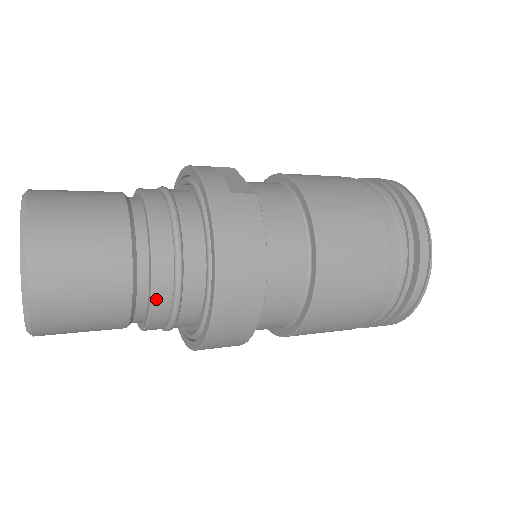
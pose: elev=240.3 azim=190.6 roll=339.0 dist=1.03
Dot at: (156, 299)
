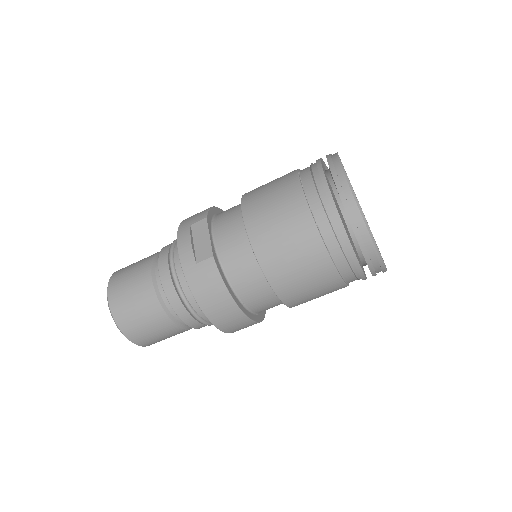
Dot at: (191, 325)
